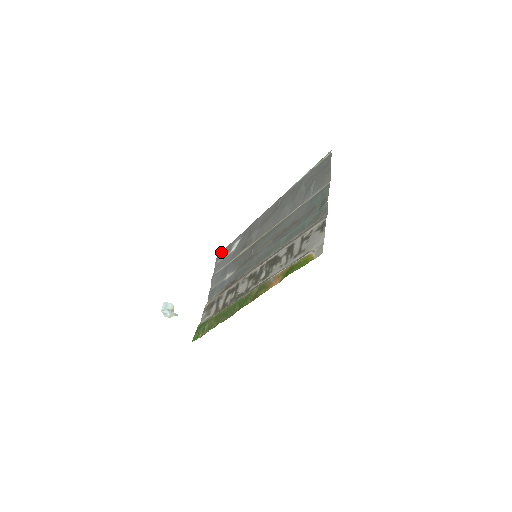
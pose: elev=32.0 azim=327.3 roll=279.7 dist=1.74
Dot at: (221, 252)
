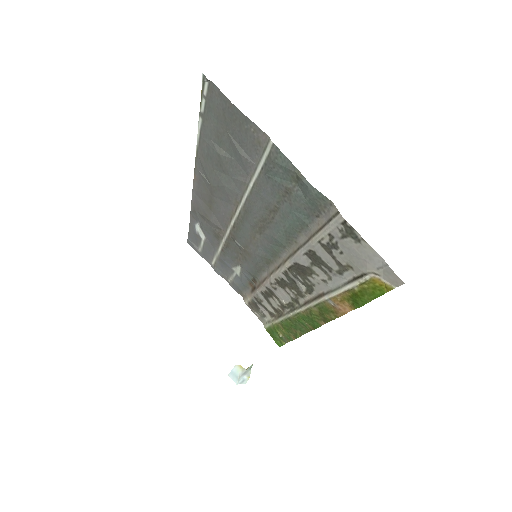
Dot at: (188, 239)
